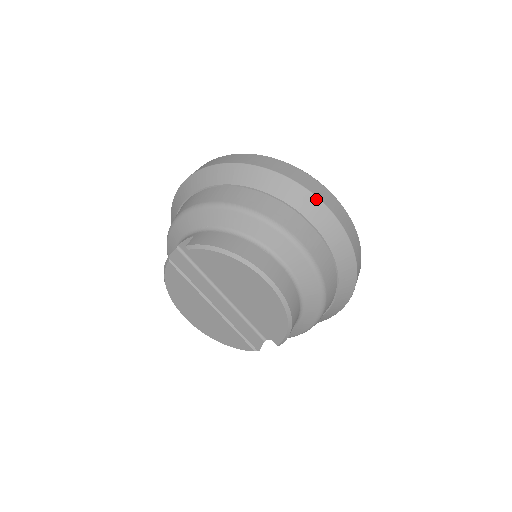
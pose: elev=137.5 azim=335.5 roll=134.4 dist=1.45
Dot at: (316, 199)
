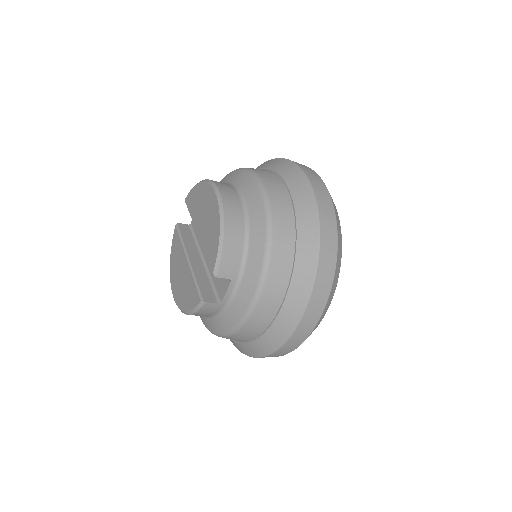
Dot at: (290, 162)
